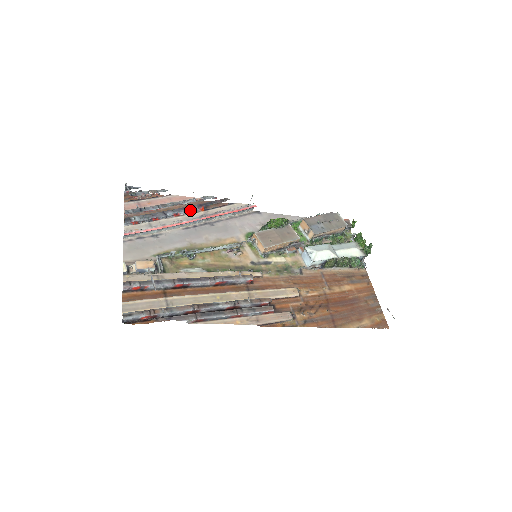
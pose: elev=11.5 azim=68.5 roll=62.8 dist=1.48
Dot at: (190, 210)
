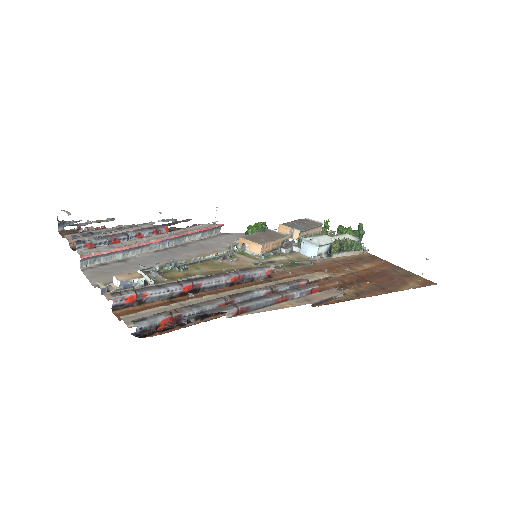
Dot at: (153, 229)
